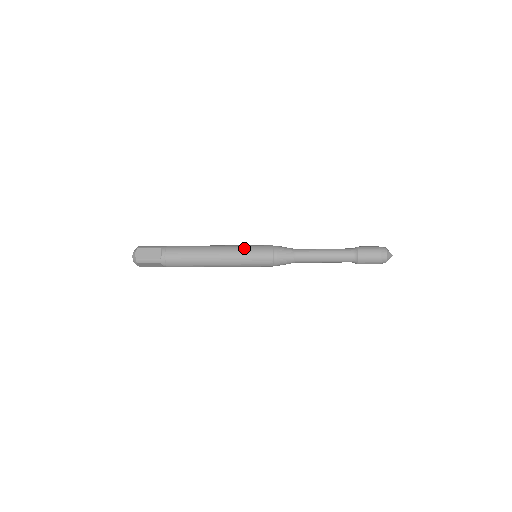
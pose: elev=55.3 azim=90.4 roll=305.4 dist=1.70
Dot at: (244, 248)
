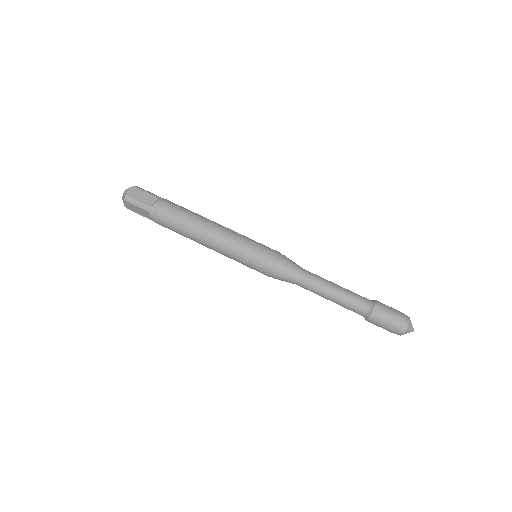
Dot at: occluded
